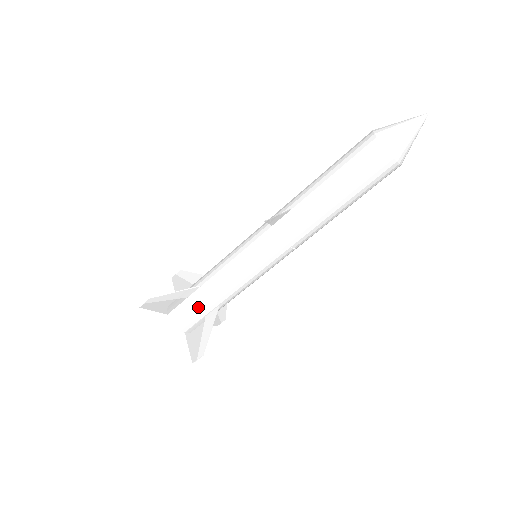
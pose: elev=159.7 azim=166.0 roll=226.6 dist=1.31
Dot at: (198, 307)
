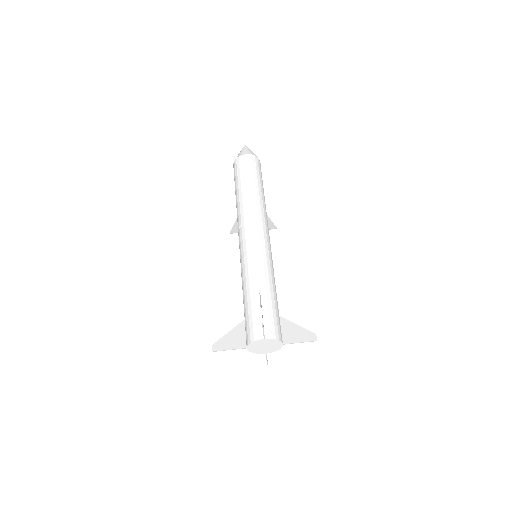
Dot at: (249, 309)
